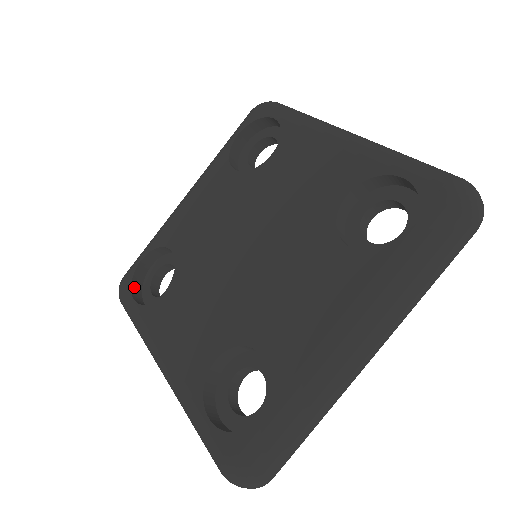
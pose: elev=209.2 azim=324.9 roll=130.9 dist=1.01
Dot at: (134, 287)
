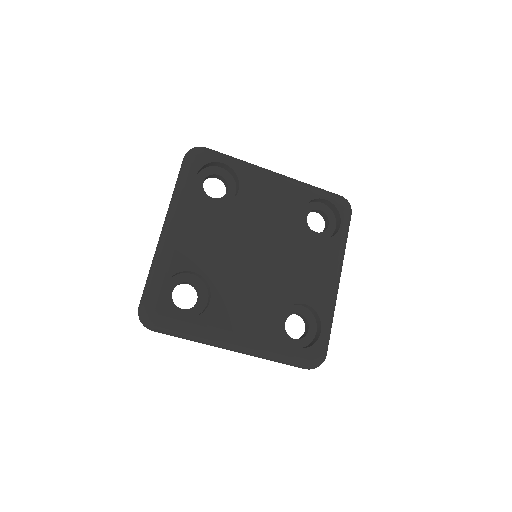
Dot at: (168, 310)
